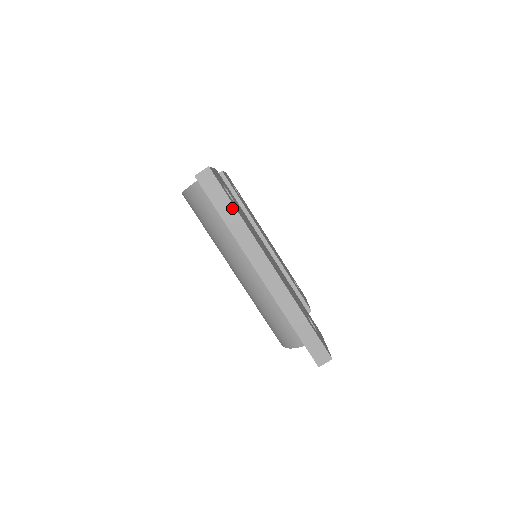
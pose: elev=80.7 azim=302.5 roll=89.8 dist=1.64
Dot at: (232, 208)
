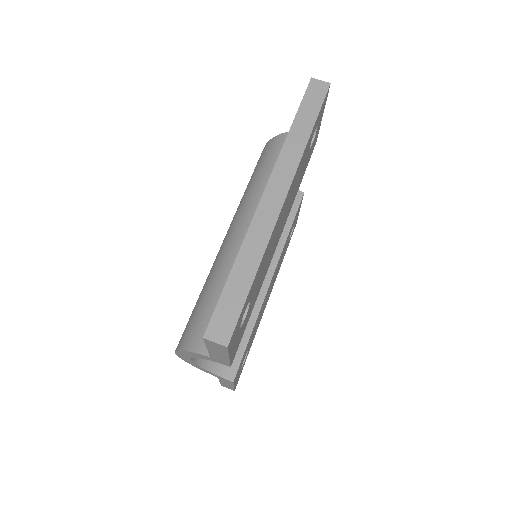
Dot at: (311, 124)
